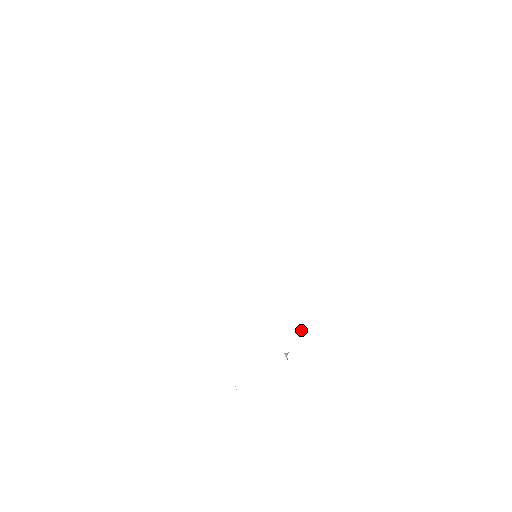
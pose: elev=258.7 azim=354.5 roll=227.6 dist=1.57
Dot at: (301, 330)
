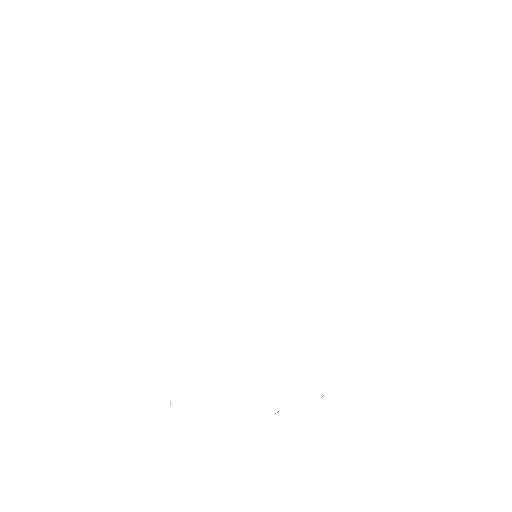
Dot at: occluded
